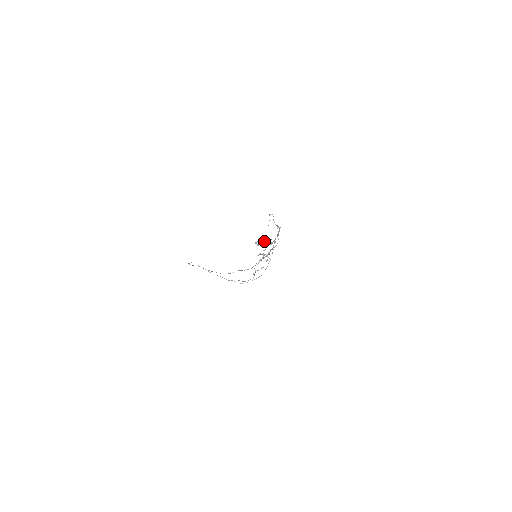
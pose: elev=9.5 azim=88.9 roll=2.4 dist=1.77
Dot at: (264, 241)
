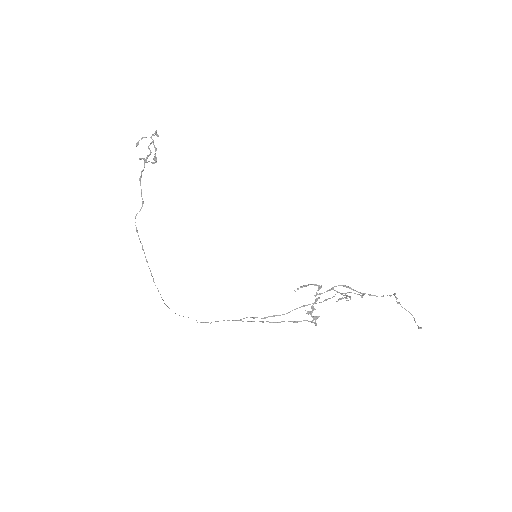
Dot at: (136, 144)
